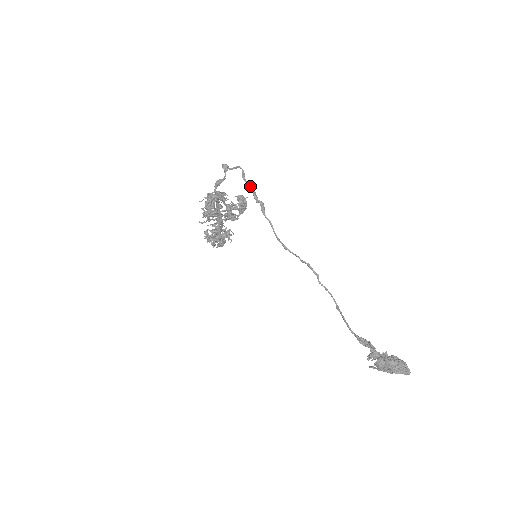
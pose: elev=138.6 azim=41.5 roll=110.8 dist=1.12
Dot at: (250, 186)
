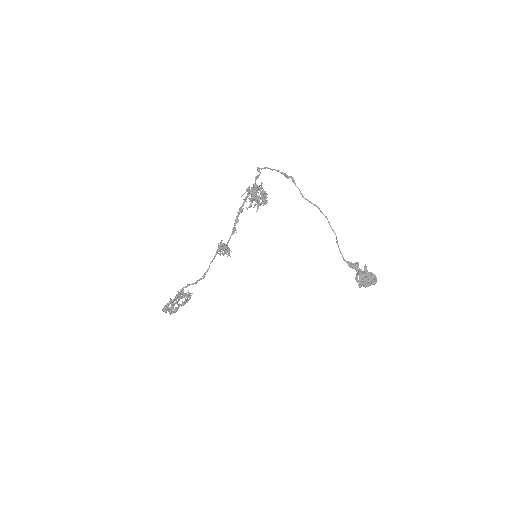
Dot at: (281, 172)
